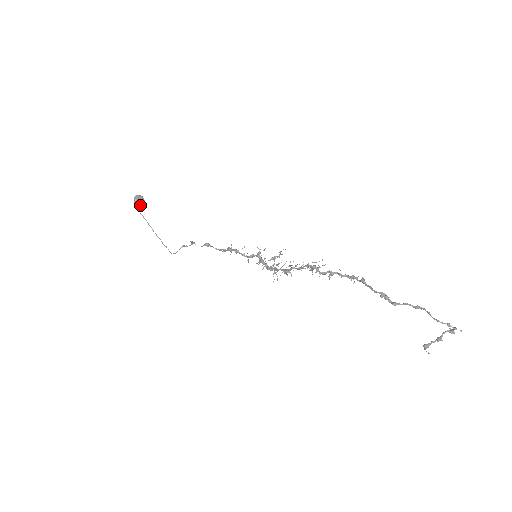
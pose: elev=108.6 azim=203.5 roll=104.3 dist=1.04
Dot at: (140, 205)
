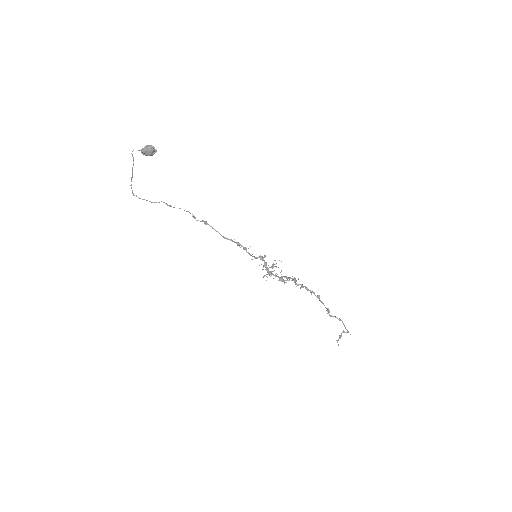
Dot at: (149, 155)
